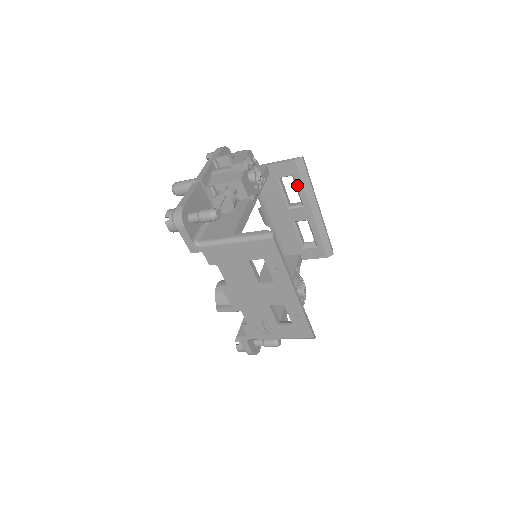
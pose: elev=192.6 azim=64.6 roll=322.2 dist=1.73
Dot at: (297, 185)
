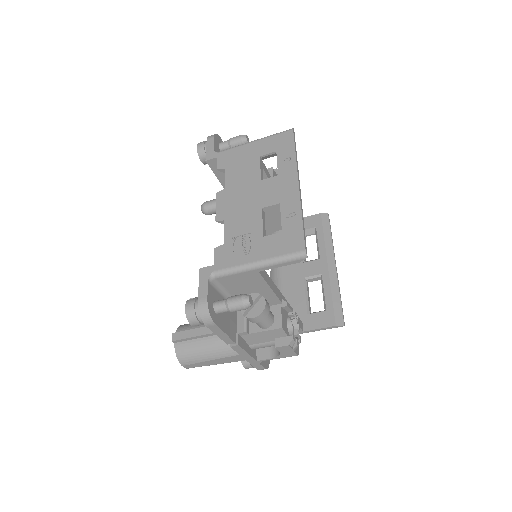
Dot at: (318, 236)
